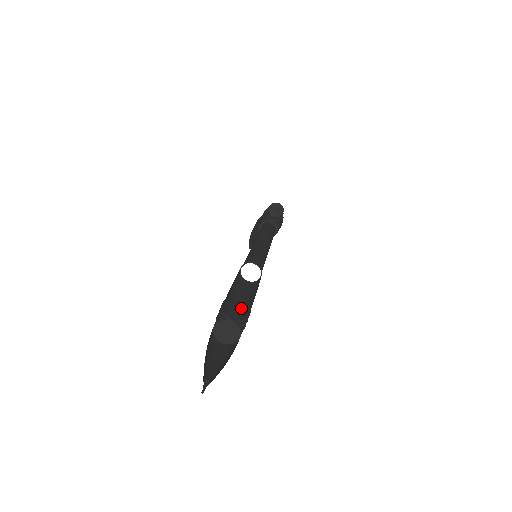
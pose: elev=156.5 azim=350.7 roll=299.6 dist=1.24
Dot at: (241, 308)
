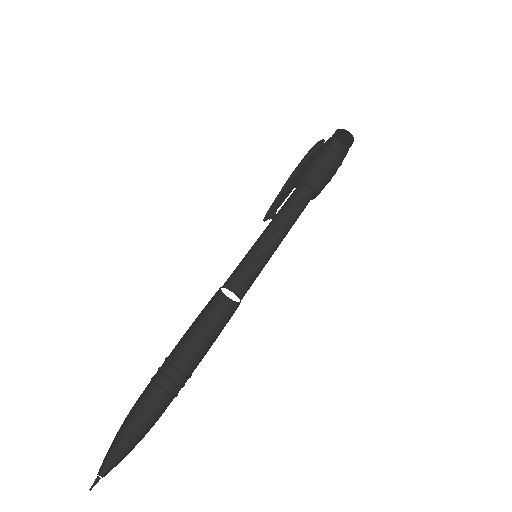
Dot at: (194, 345)
